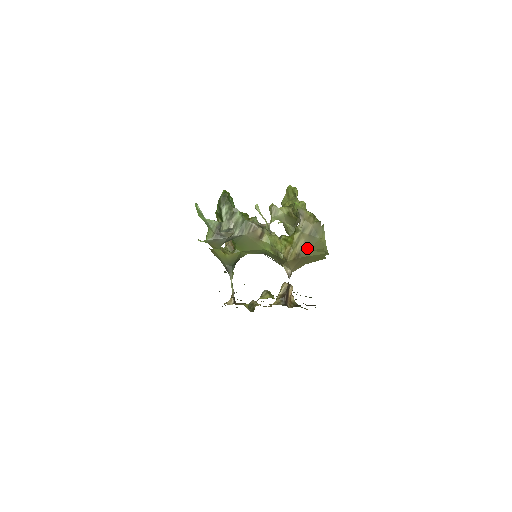
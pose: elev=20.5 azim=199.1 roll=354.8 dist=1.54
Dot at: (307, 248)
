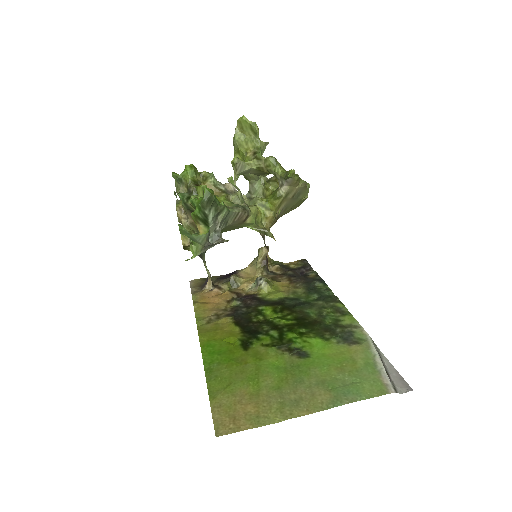
Dot at: (286, 209)
